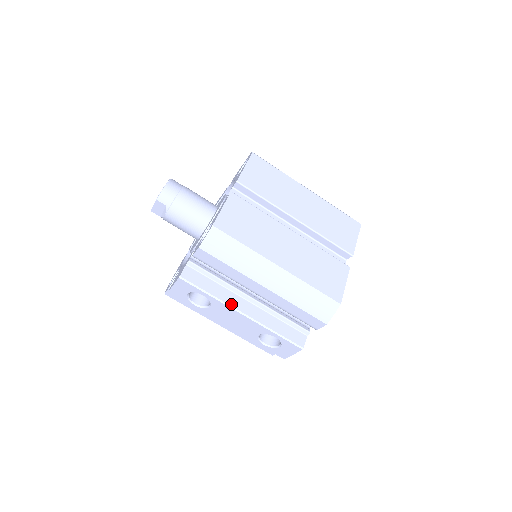
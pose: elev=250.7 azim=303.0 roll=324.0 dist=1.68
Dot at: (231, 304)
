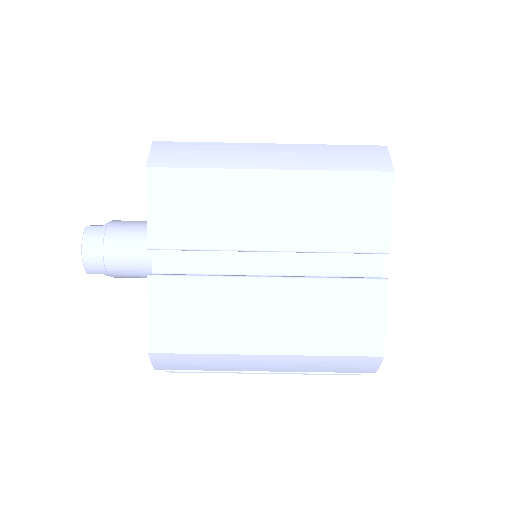
Dot at: occluded
